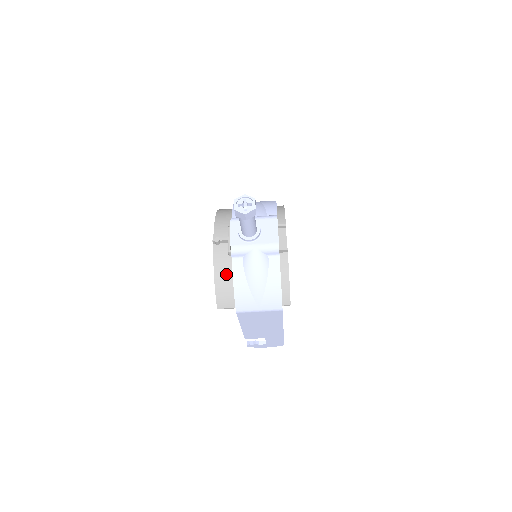
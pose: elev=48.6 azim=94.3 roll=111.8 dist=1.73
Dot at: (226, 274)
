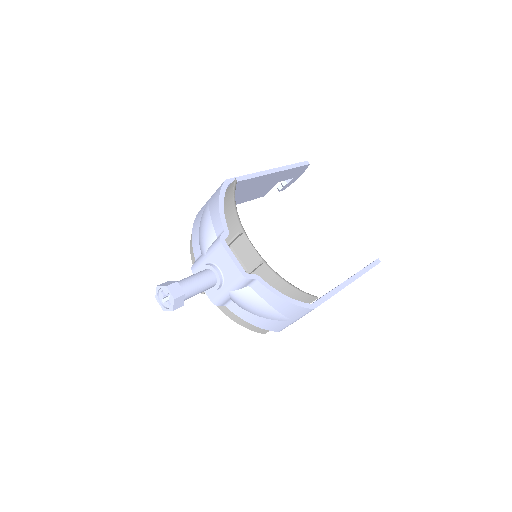
Dot at: occluded
